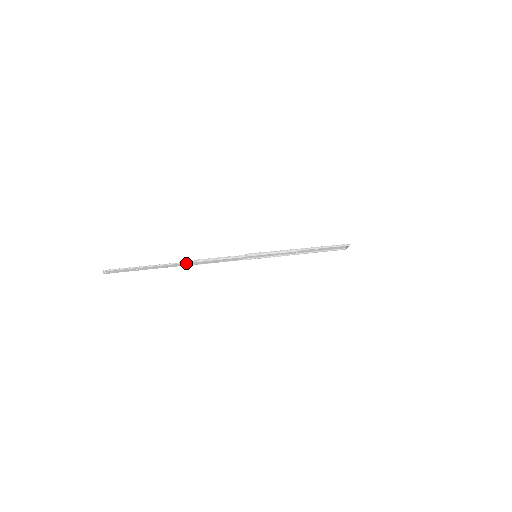
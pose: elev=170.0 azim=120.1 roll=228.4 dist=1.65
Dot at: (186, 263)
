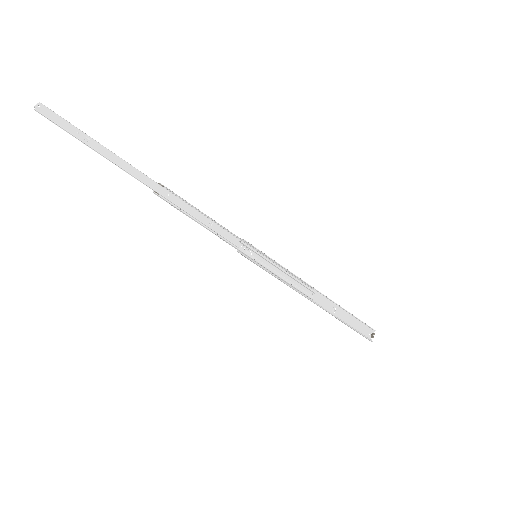
Dot at: (160, 187)
